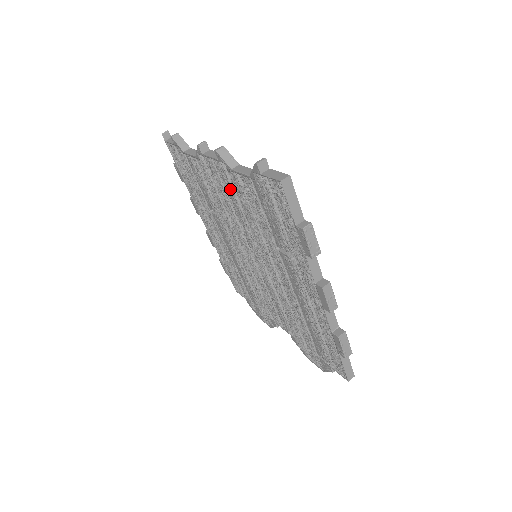
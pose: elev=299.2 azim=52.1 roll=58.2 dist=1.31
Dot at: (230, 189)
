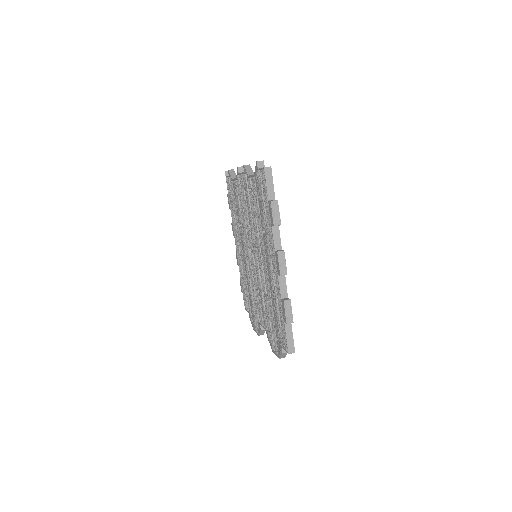
Dot at: (247, 194)
